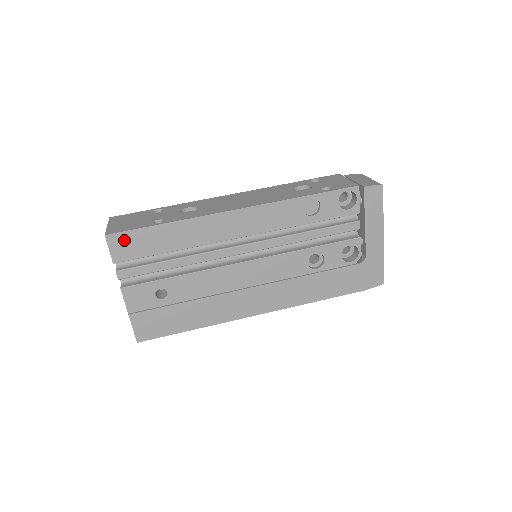
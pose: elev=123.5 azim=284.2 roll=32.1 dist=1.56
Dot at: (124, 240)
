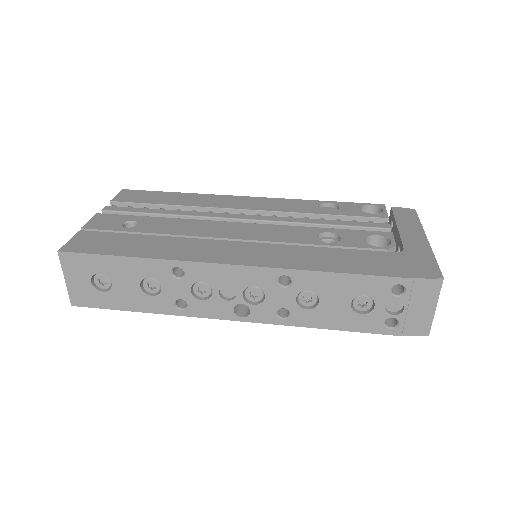
Dot at: (135, 194)
